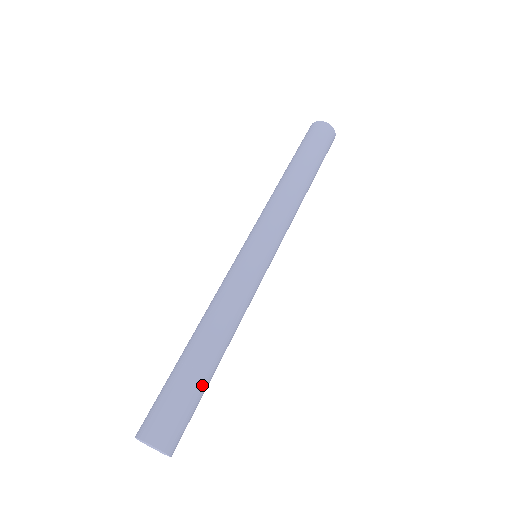
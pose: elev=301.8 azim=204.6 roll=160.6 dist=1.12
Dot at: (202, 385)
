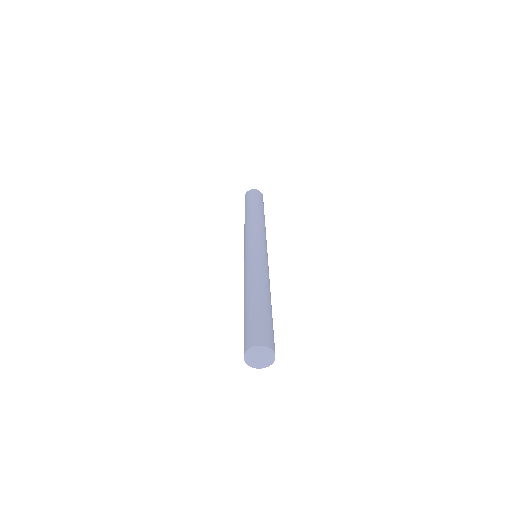
Dot at: (272, 320)
